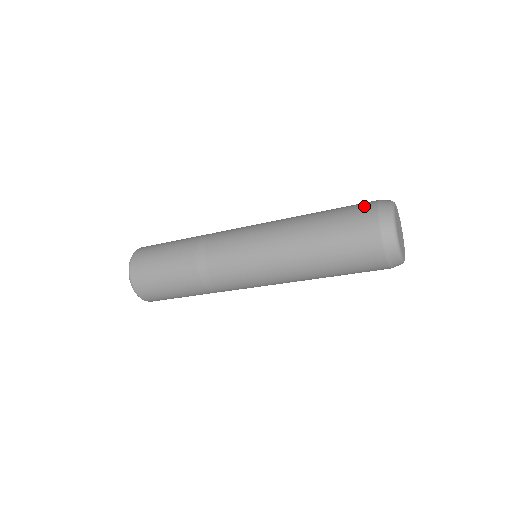
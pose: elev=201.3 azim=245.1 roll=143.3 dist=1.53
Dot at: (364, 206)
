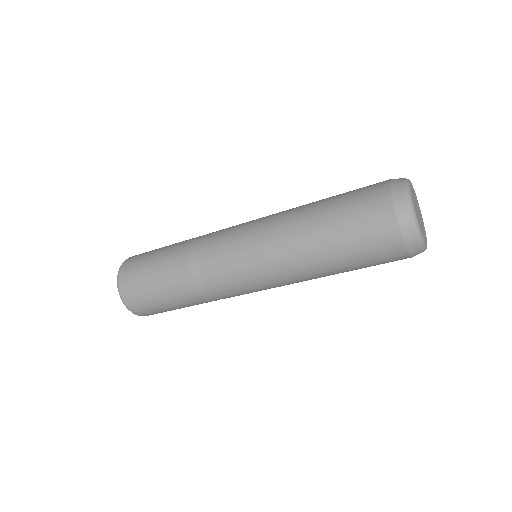
Dot at: occluded
